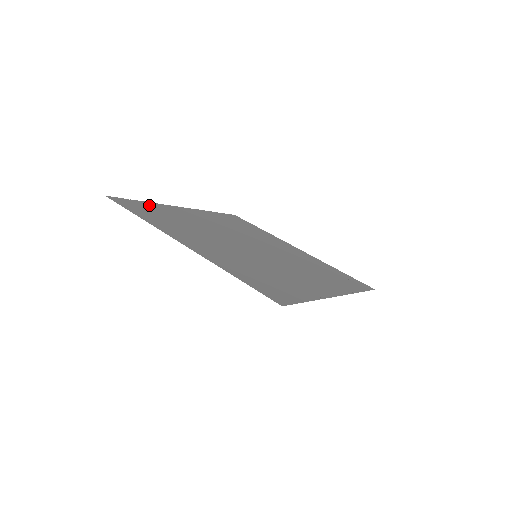
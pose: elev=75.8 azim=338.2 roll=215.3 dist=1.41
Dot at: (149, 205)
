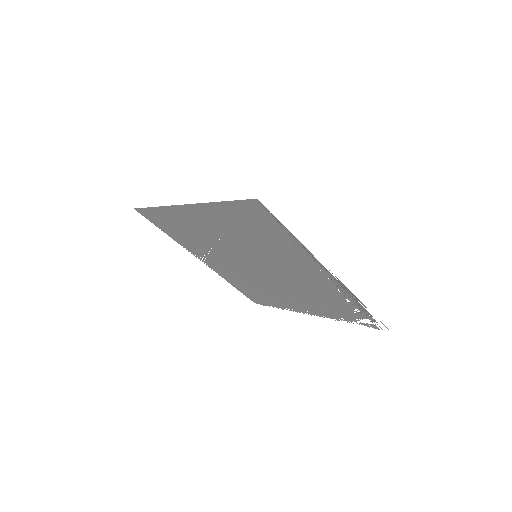
Dot at: (170, 233)
